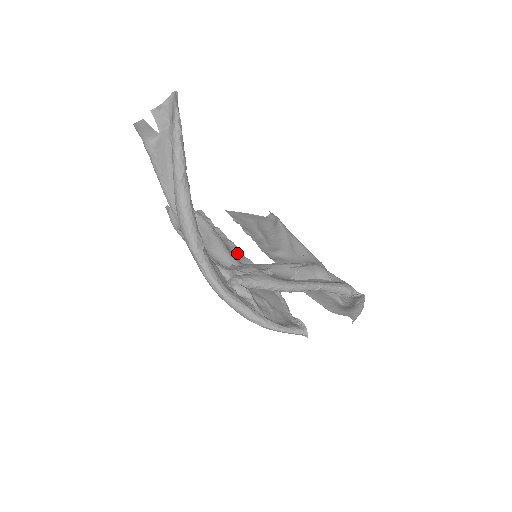
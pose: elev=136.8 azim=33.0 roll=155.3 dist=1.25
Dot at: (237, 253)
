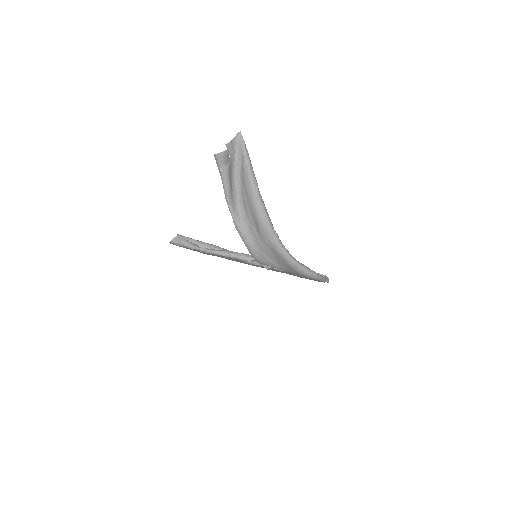
Dot at: occluded
